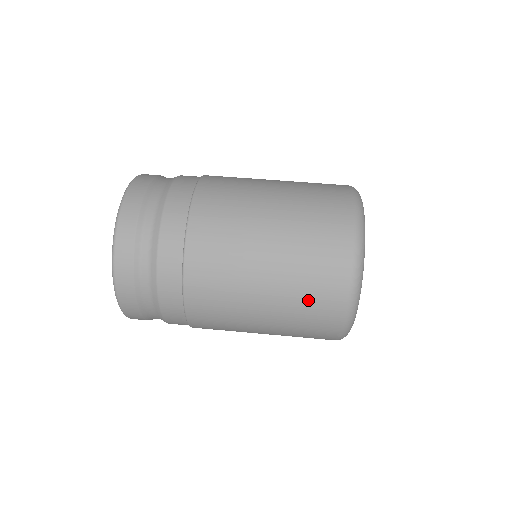
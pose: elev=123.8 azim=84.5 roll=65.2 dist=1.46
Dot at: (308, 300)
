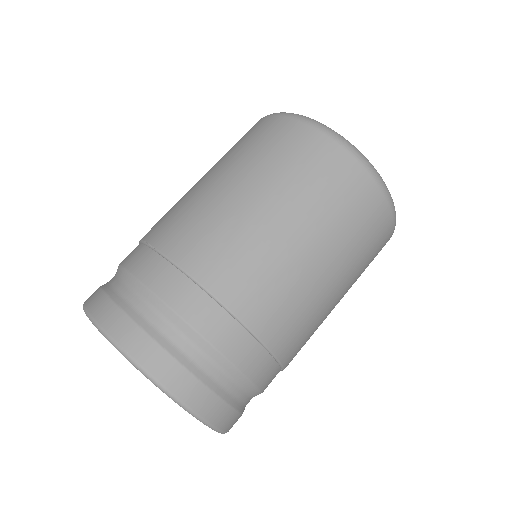
Dot at: (310, 175)
